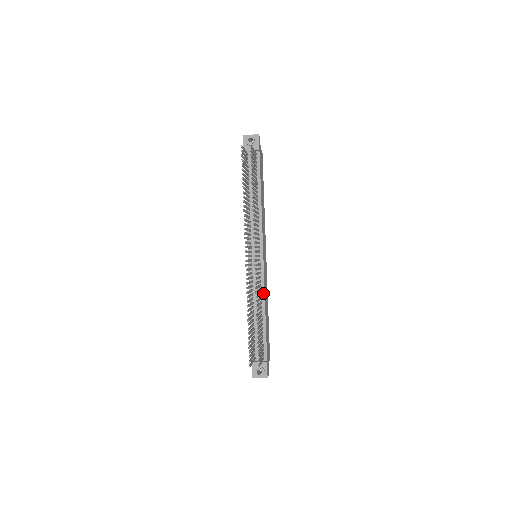
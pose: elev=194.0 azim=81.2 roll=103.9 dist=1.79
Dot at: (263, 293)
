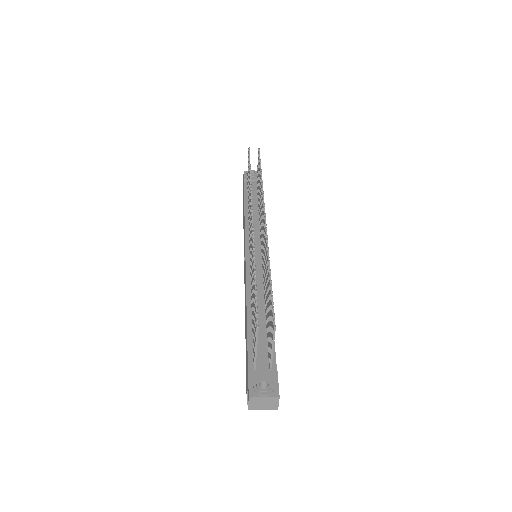
Dot at: occluded
